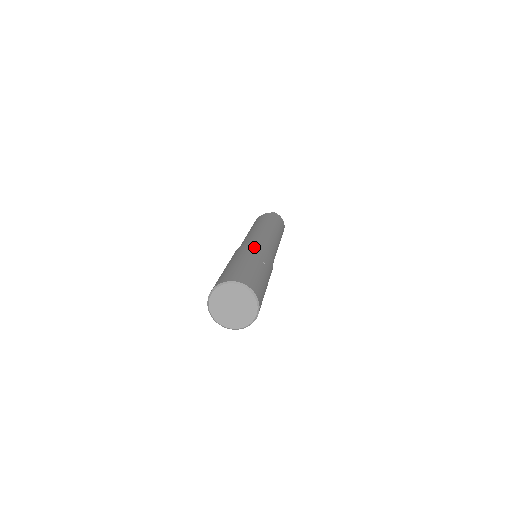
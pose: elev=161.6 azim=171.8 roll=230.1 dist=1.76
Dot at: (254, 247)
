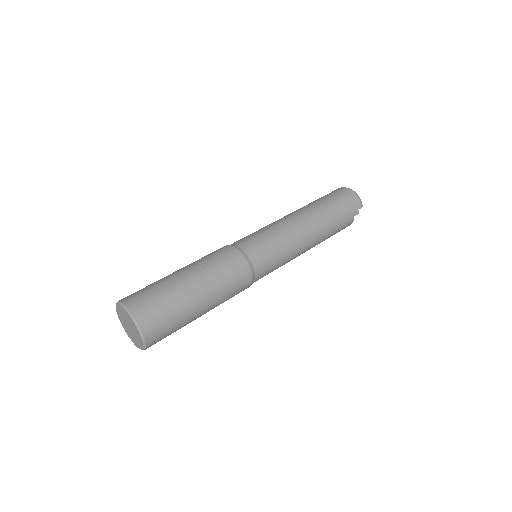
Dot at: (214, 251)
